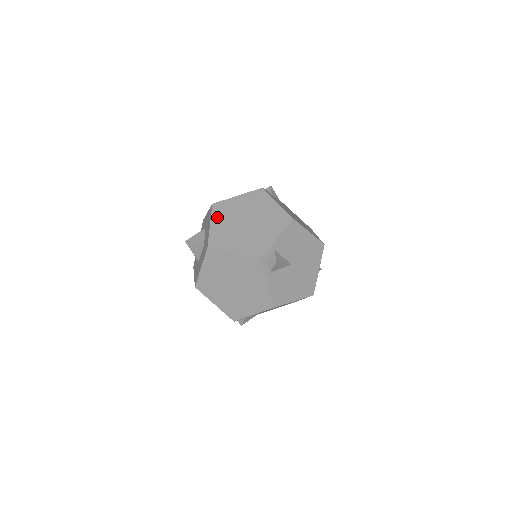
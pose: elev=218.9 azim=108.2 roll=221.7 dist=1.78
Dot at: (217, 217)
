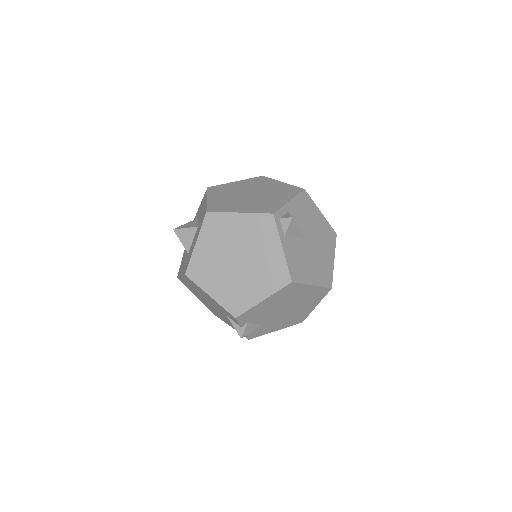
Dot at: (215, 194)
